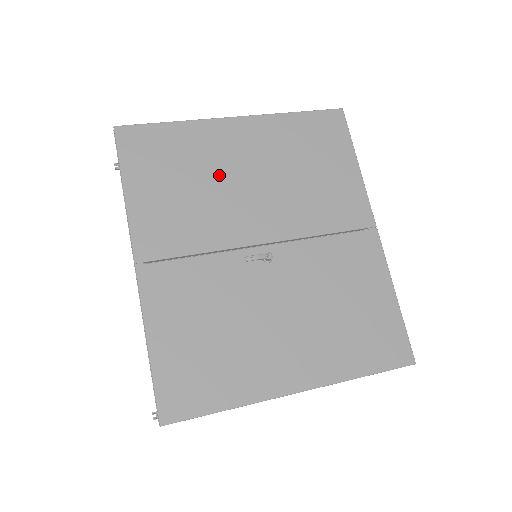
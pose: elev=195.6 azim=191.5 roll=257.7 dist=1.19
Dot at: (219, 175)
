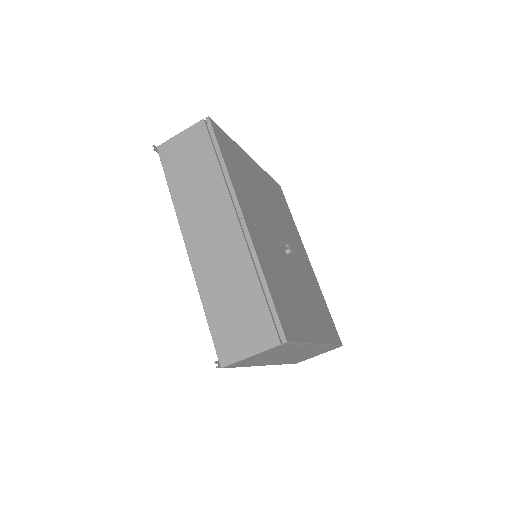
Dot at: (256, 187)
